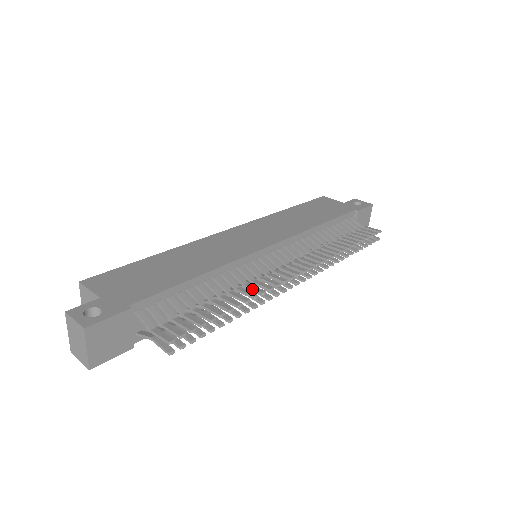
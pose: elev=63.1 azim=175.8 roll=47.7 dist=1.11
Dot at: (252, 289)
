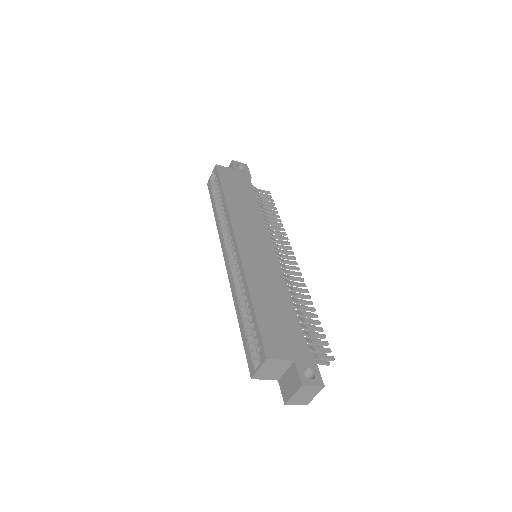
Dot at: (300, 292)
